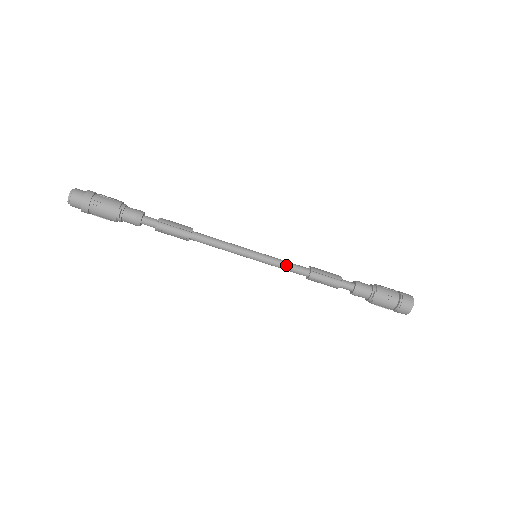
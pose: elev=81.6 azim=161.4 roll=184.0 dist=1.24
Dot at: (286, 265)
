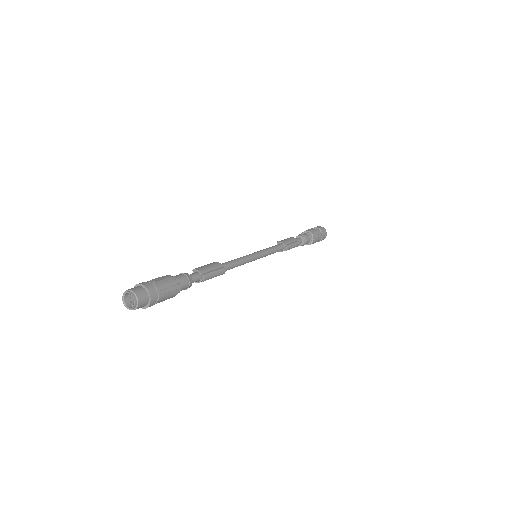
Dot at: (273, 251)
